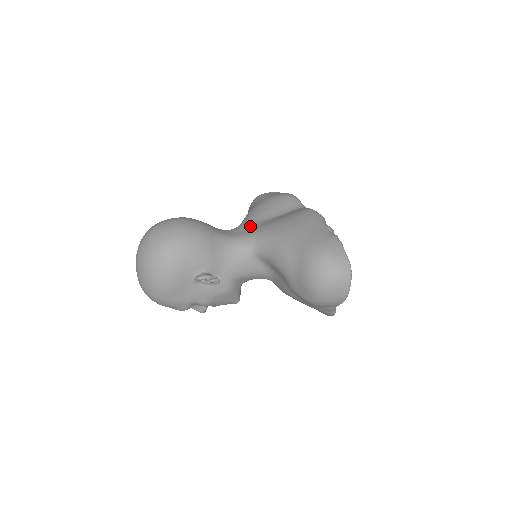
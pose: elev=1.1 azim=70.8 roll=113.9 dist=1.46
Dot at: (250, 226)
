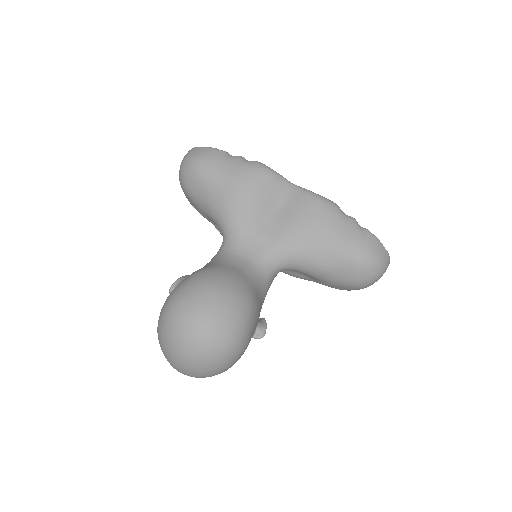
Dot at: (257, 238)
